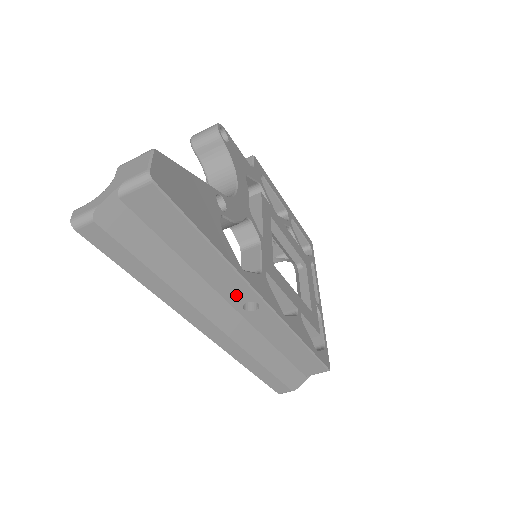
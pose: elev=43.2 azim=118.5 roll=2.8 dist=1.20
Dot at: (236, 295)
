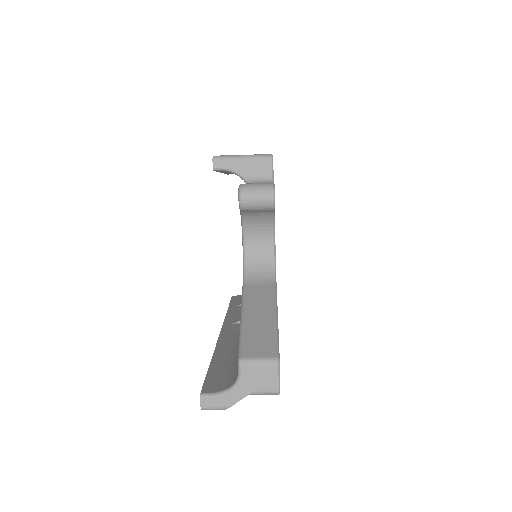
Dot at: occluded
